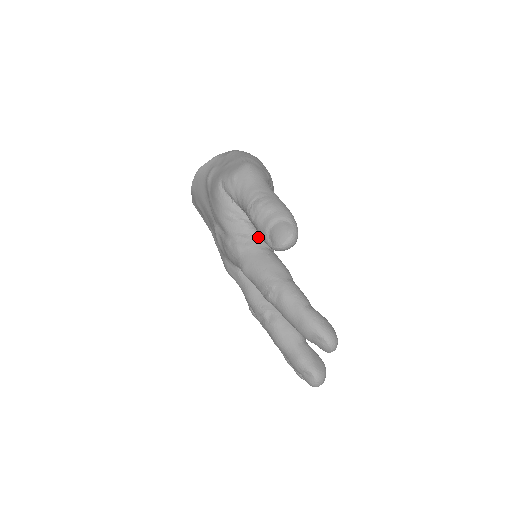
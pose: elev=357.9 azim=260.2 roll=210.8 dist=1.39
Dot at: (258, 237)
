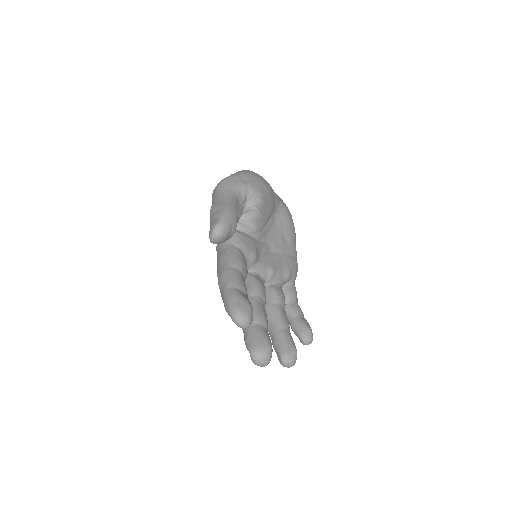
Dot at: occluded
